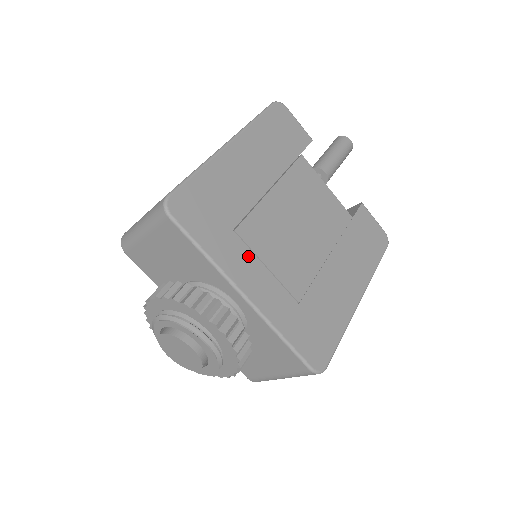
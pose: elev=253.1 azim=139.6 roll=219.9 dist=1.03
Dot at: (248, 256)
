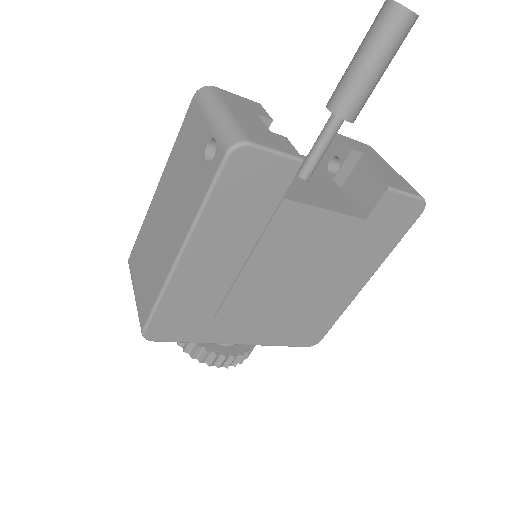
Dot at: (234, 324)
